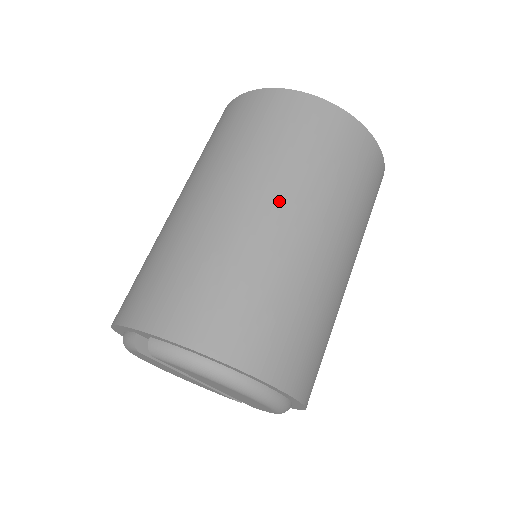
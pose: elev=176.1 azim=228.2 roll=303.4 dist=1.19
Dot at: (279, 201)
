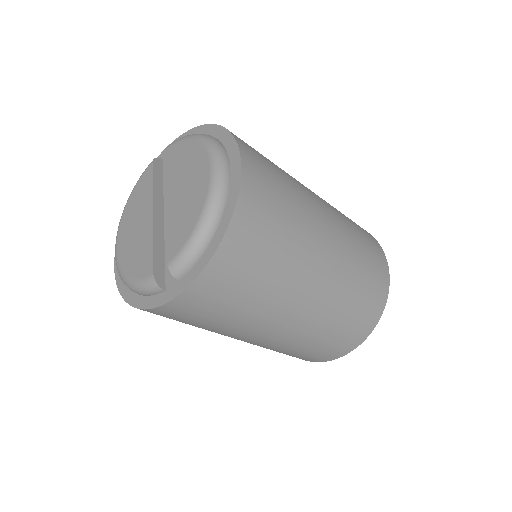
Dot at: occluded
